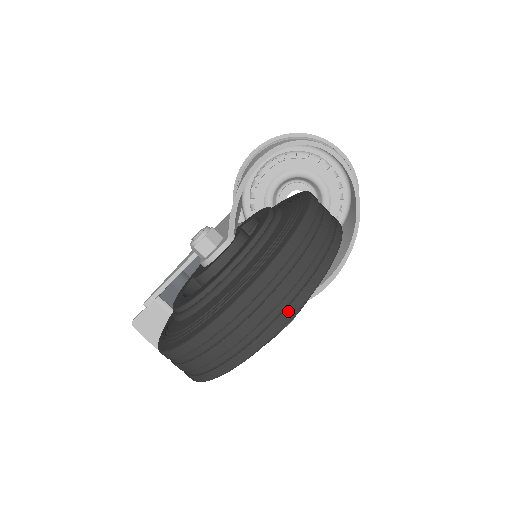
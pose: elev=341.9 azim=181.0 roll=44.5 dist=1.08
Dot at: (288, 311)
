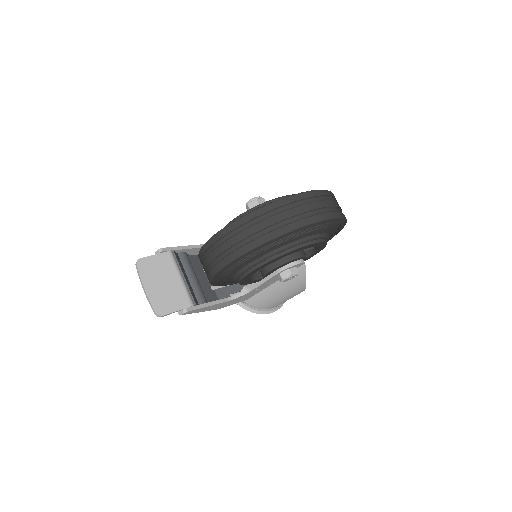
Dot at: (341, 213)
